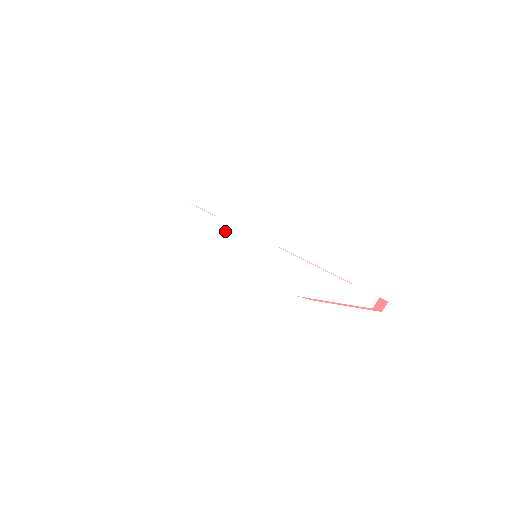
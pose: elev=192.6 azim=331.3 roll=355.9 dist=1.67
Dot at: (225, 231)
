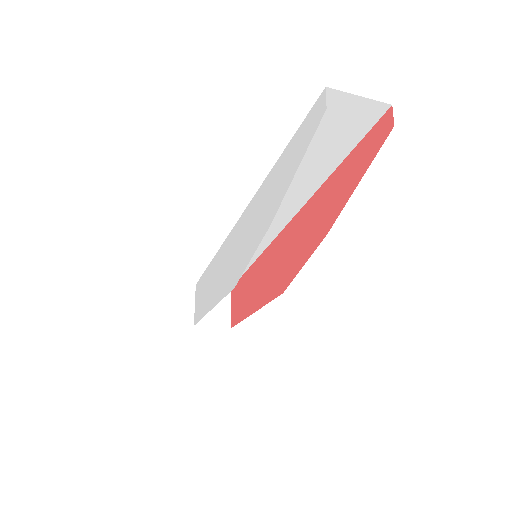
Dot at: (218, 261)
